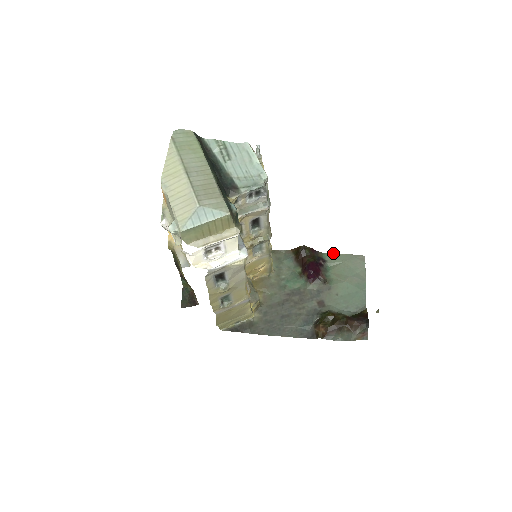
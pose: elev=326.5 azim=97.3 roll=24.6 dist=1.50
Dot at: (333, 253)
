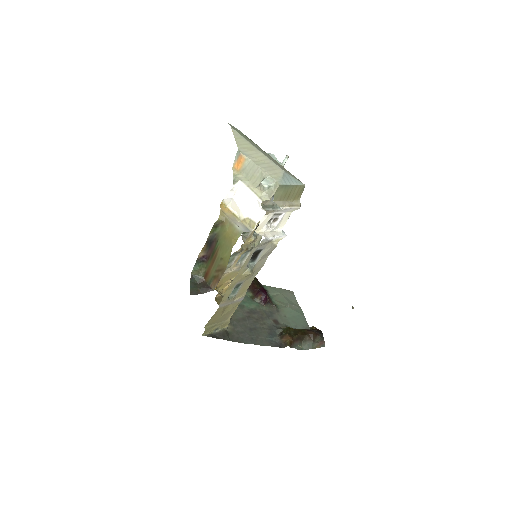
Dot at: (270, 286)
